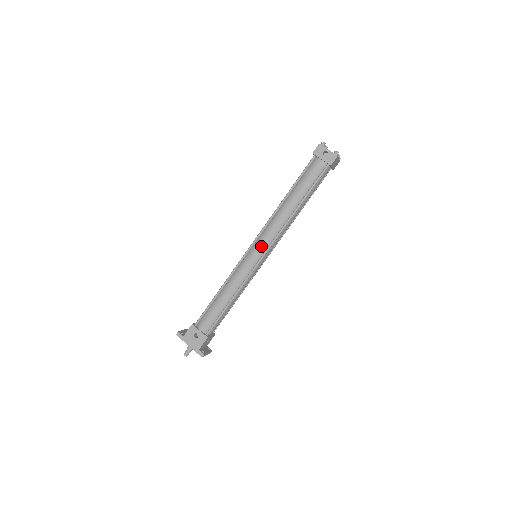
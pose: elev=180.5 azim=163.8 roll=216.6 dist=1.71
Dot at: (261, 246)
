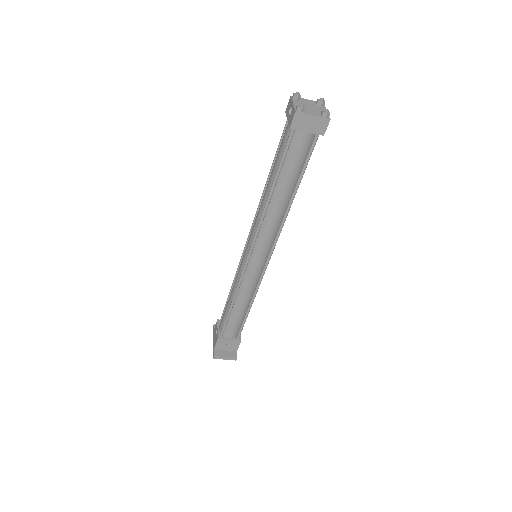
Dot at: (248, 243)
